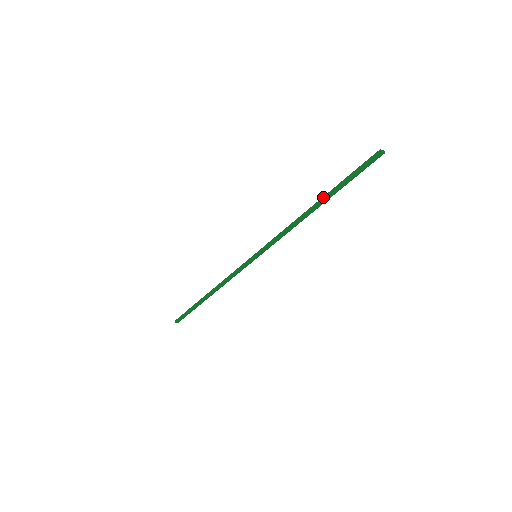
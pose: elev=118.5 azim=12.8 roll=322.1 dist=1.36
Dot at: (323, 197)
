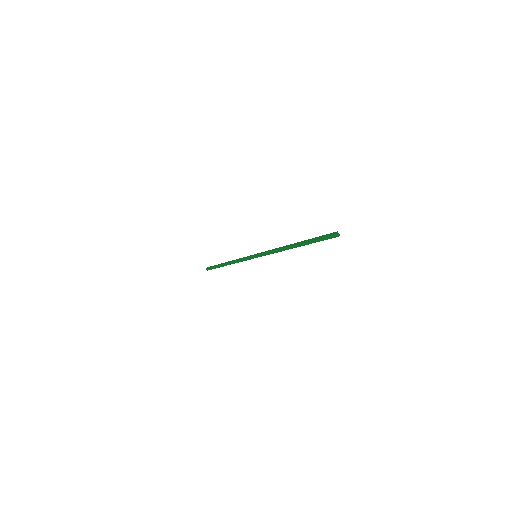
Dot at: (299, 242)
